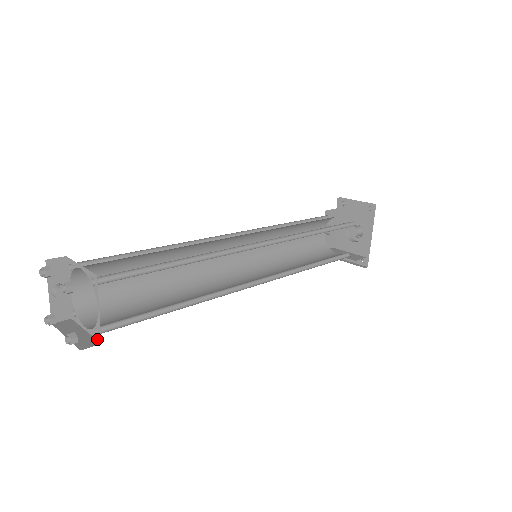
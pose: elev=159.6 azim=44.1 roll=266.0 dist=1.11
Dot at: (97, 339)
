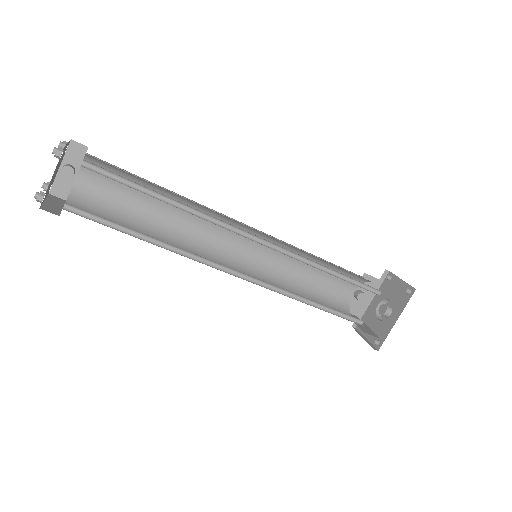
Dot at: occluded
